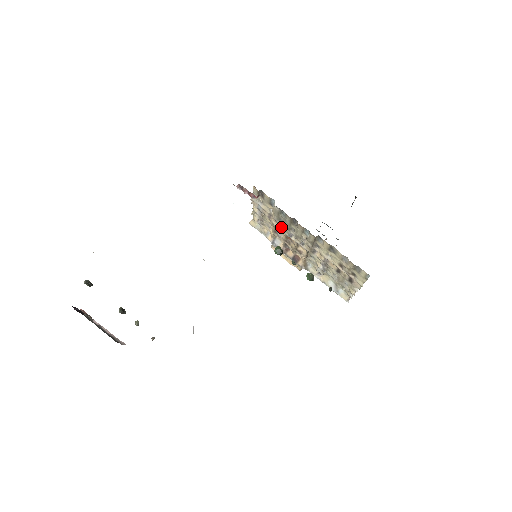
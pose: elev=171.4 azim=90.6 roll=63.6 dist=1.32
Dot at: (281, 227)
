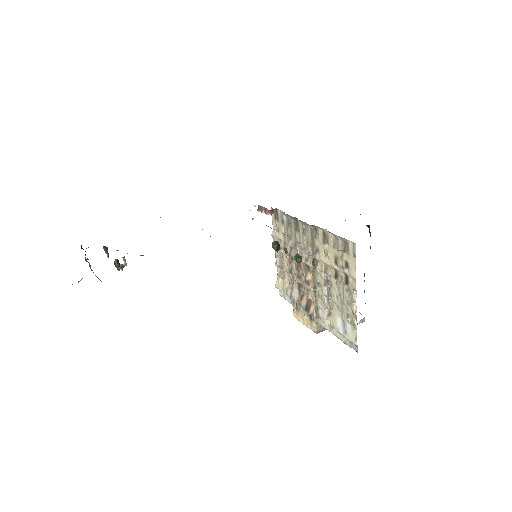
Dot at: (291, 251)
